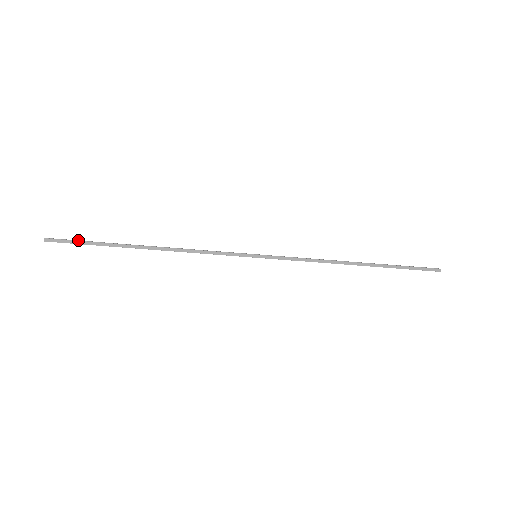
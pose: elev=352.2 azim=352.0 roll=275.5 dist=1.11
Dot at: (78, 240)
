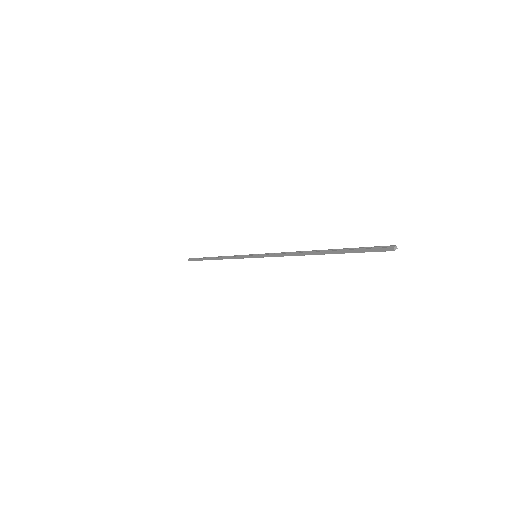
Dot at: (196, 258)
